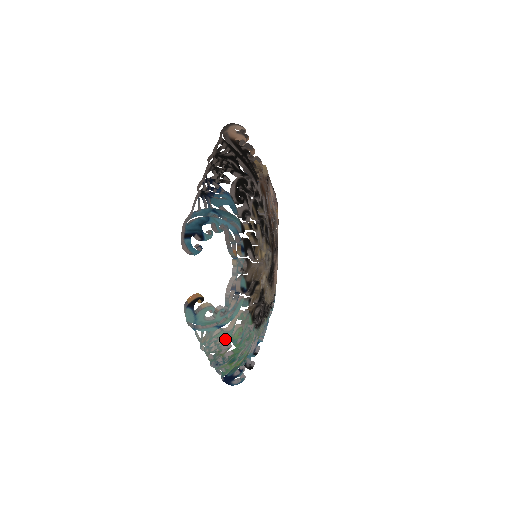
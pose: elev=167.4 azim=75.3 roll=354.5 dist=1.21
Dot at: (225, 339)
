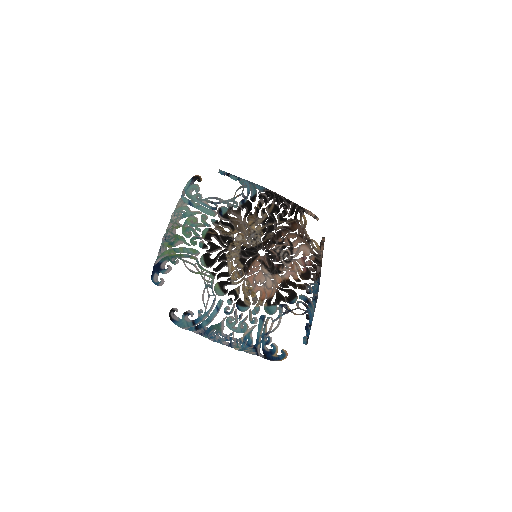
Dot at: (184, 214)
